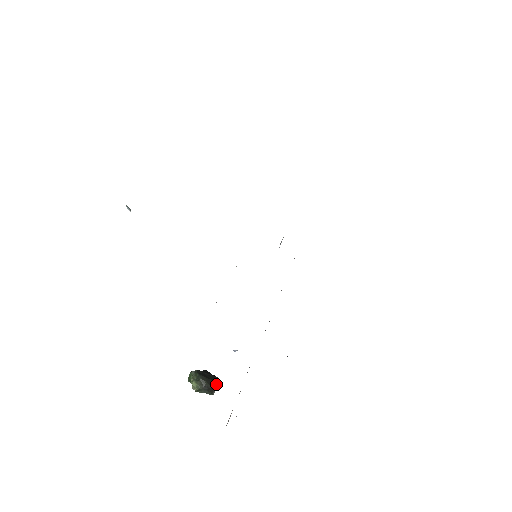
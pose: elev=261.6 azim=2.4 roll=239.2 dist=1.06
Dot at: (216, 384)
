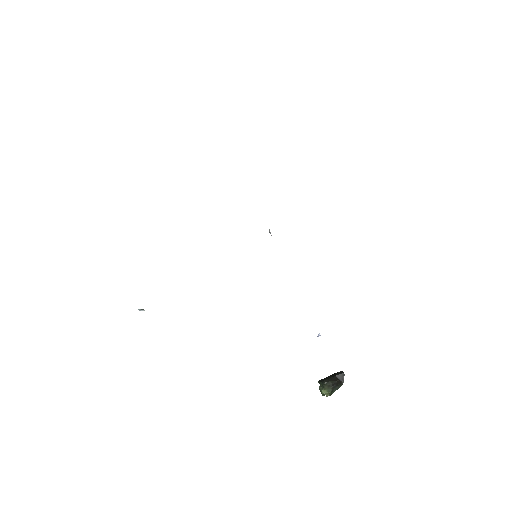
Dot at: (341, 376)
